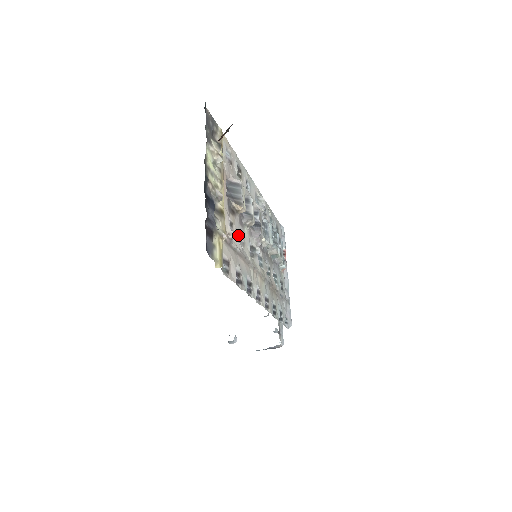
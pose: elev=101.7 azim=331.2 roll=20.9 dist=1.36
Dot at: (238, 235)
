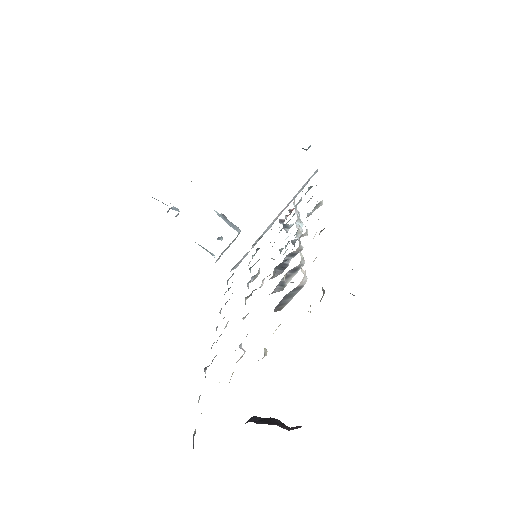
Dot at: occluded
